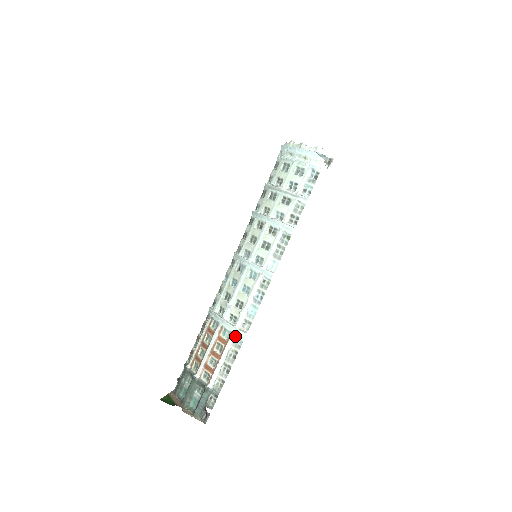
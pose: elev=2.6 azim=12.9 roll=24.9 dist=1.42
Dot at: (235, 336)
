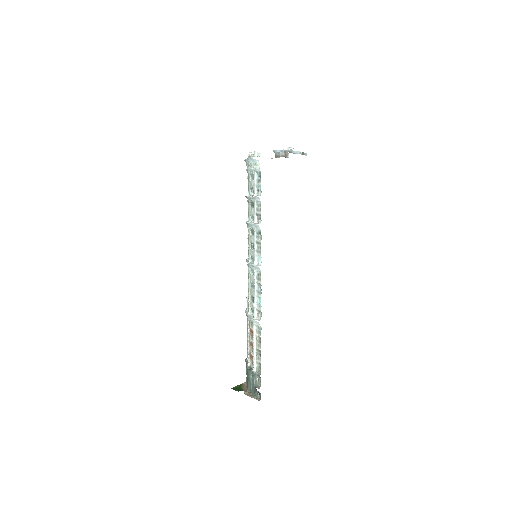
Dot at: (255, 325)
